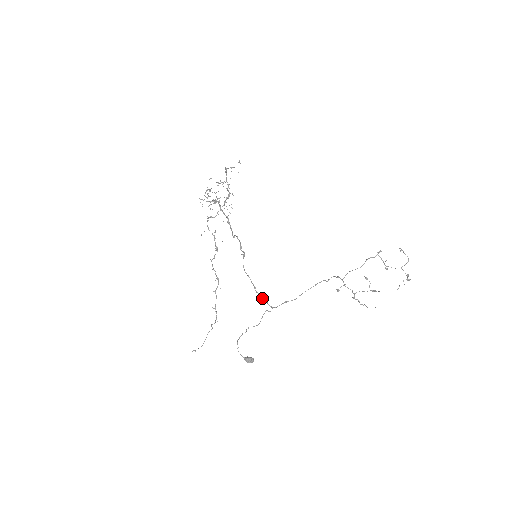
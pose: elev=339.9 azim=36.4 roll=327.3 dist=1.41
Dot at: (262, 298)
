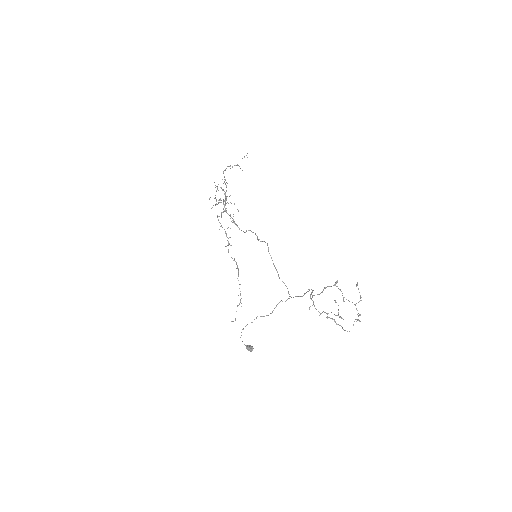
Dot at: (285, 285)
